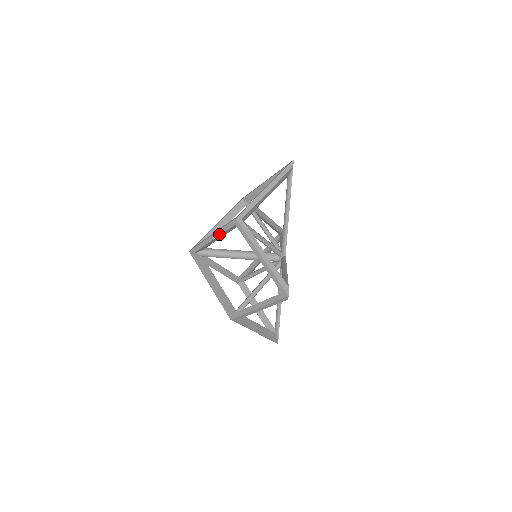
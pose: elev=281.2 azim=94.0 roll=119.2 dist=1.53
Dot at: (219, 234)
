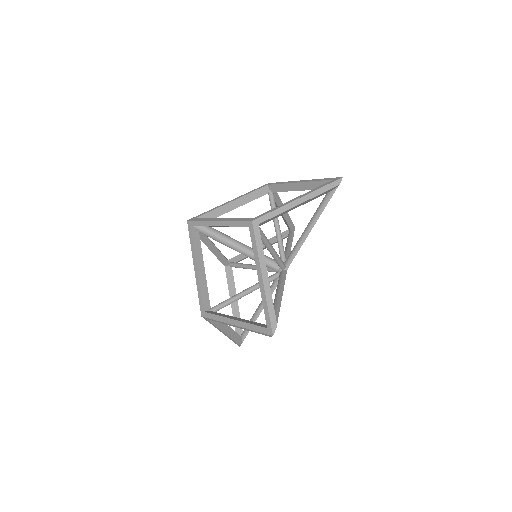
Dot at: (227, 225)
